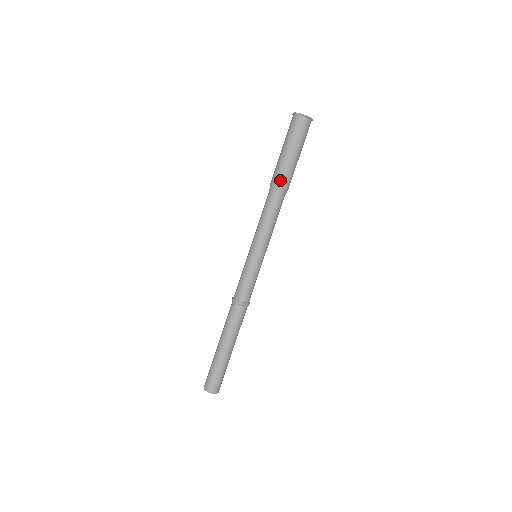
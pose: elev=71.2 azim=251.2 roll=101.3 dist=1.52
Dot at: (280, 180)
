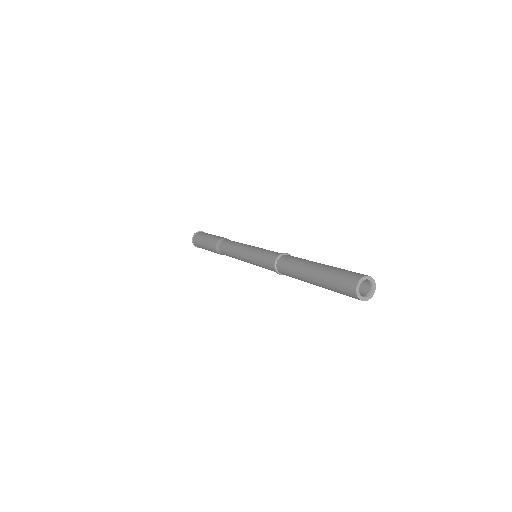
Dot at: (217, 239)
